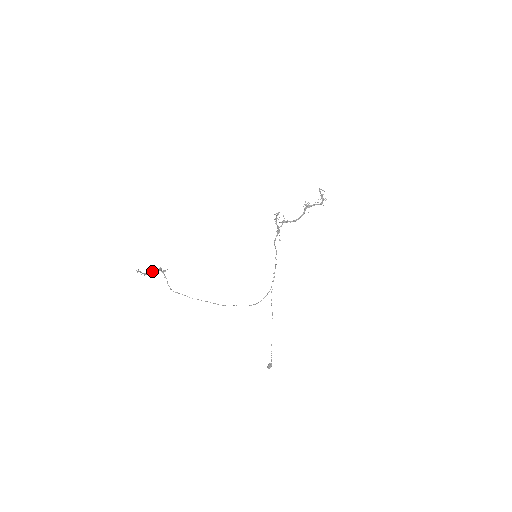
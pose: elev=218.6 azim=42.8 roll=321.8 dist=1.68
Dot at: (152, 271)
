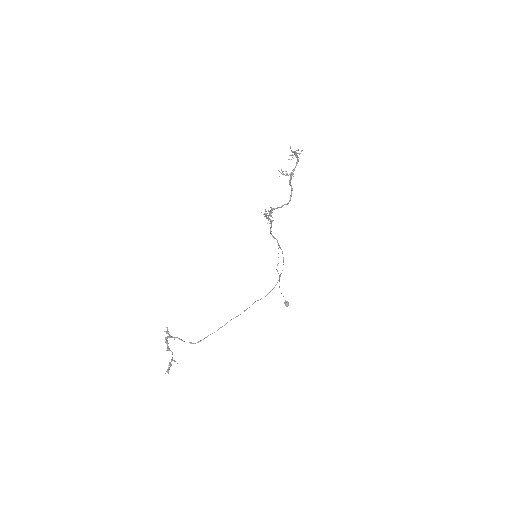
Dot at: (166, 350)
